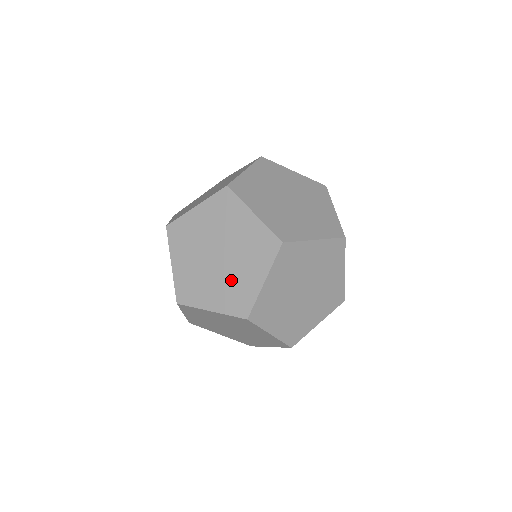
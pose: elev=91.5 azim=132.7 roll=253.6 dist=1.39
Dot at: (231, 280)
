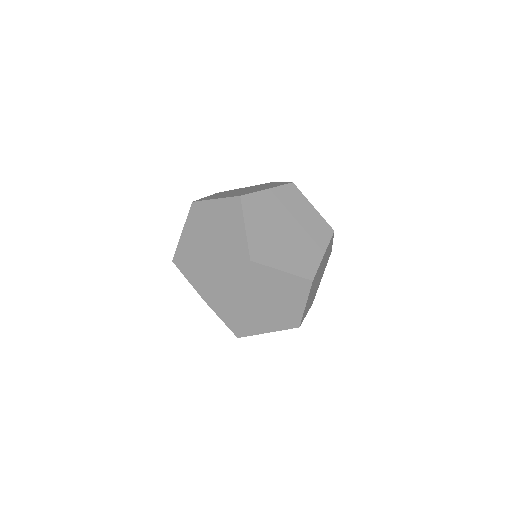
Dot at: (209, 266)
